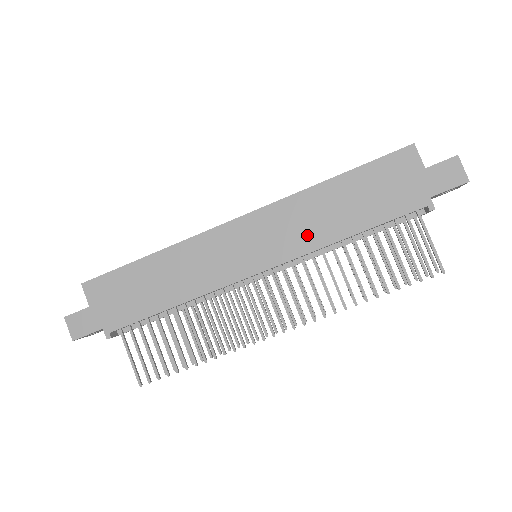
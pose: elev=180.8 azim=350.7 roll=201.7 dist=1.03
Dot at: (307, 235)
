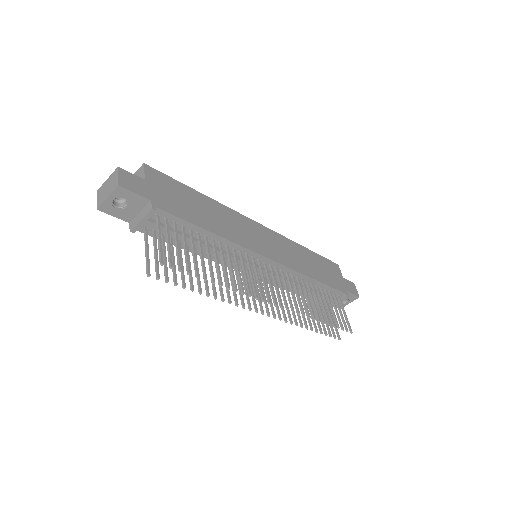
Dot at: (295, 262)
